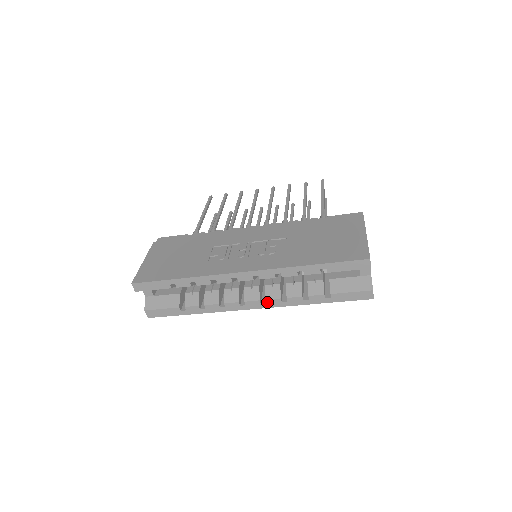
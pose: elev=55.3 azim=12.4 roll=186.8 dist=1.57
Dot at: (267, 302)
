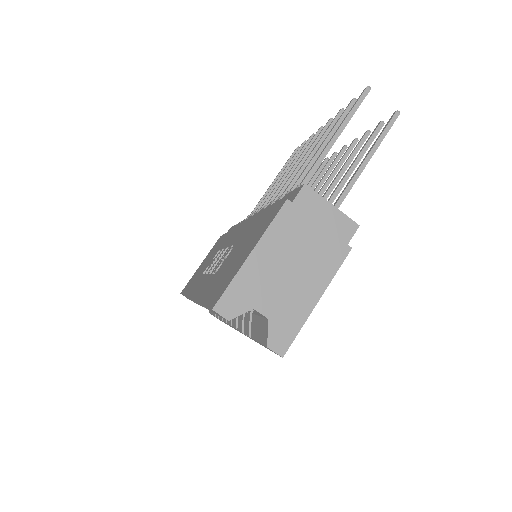
Dot at: occluded
